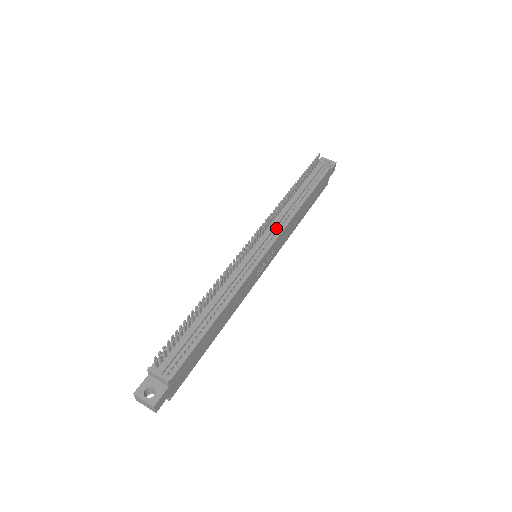
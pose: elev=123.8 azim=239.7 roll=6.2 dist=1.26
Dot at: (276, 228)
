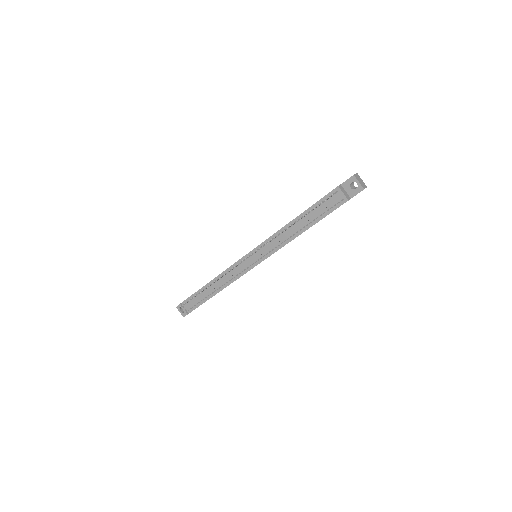
Dot at: (270, 248)
